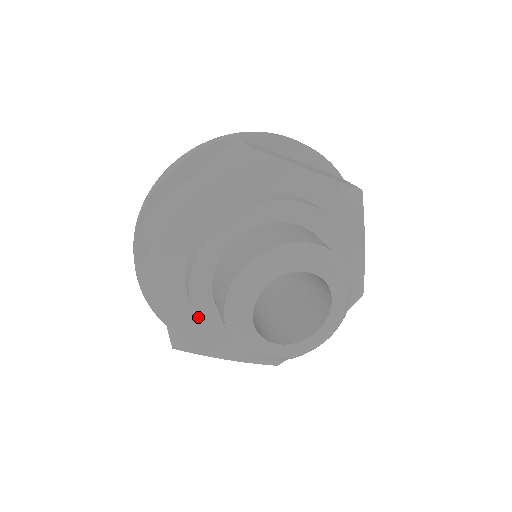
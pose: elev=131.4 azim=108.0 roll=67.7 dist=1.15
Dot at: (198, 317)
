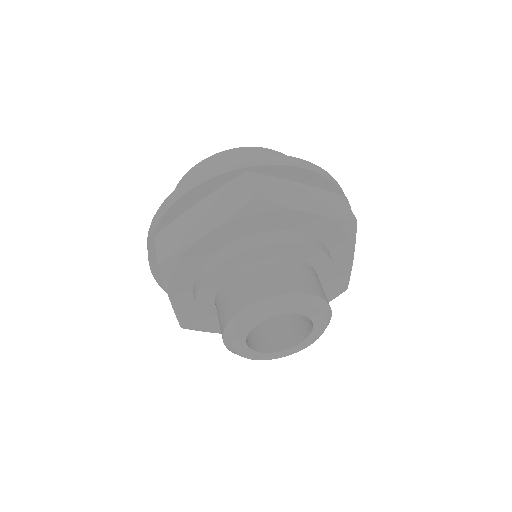
Dot at: (202, 318)
